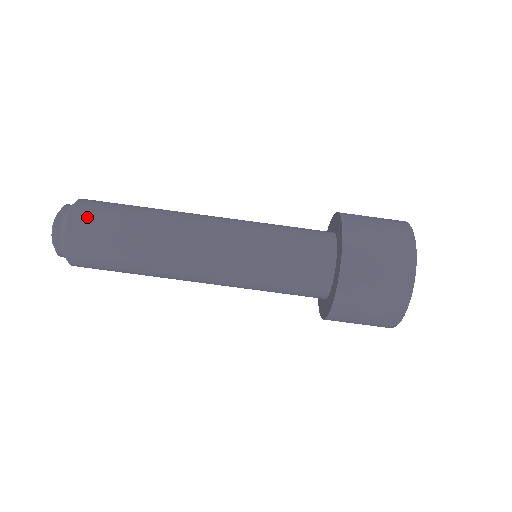
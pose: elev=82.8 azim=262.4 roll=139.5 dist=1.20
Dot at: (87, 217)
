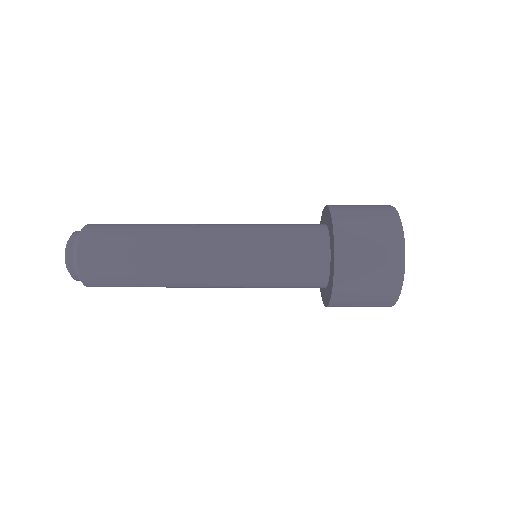
Dot at: (104, 224)
